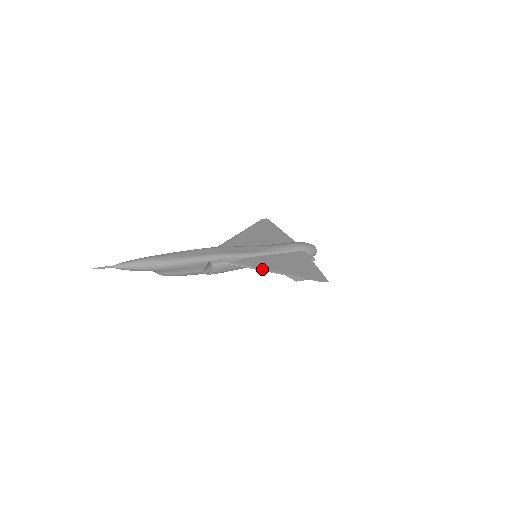
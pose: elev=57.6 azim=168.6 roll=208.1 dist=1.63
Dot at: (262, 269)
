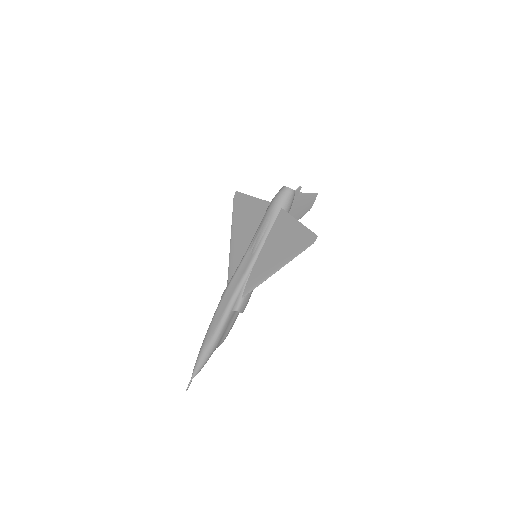
Dot at: (266, 278)
